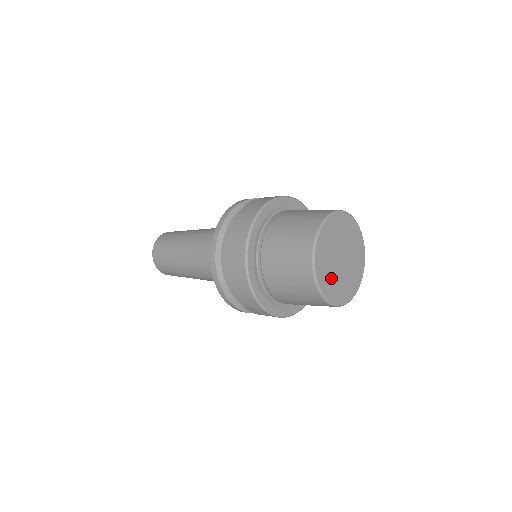
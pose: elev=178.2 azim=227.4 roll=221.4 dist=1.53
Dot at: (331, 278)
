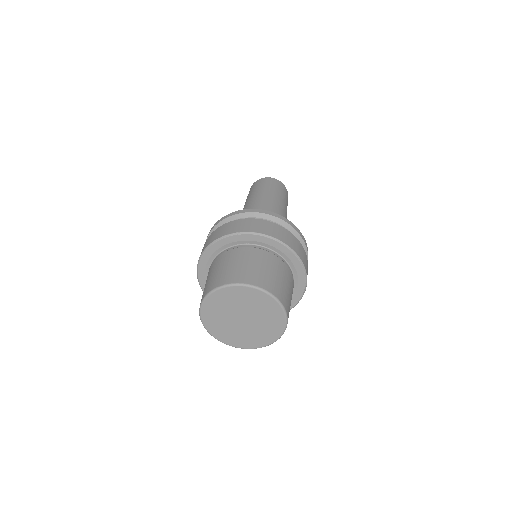
Dot at: (225, 328)
